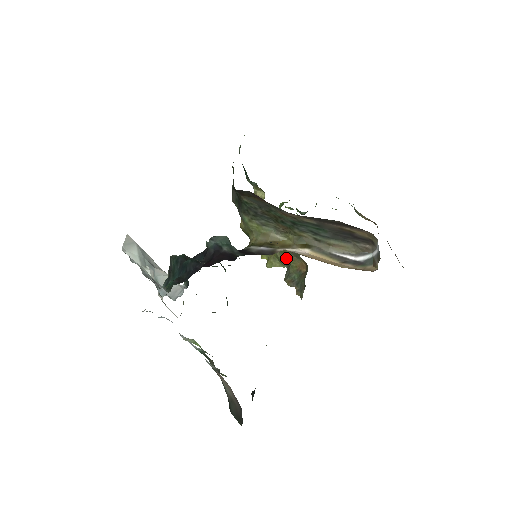
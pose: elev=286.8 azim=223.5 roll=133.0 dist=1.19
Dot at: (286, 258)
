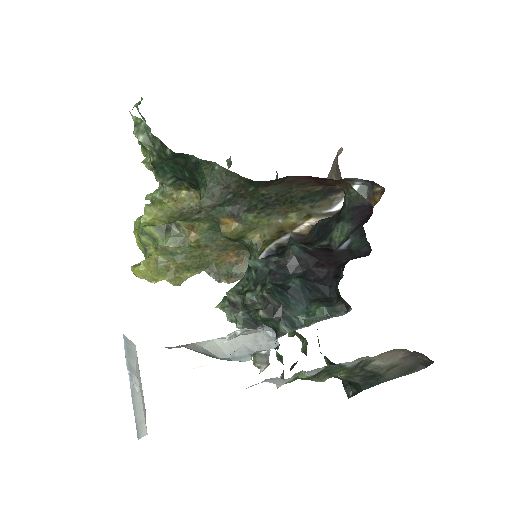
Dot at: (204, 260)
